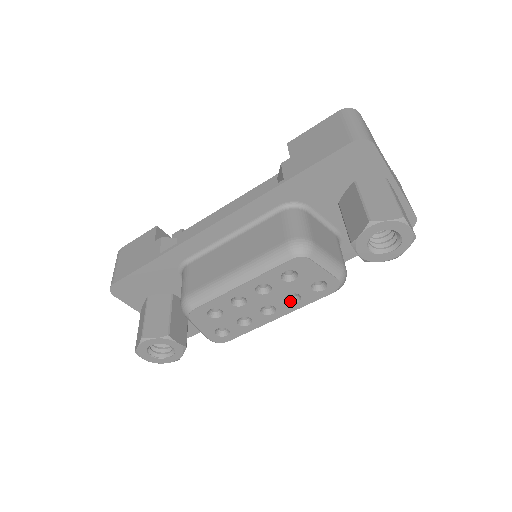
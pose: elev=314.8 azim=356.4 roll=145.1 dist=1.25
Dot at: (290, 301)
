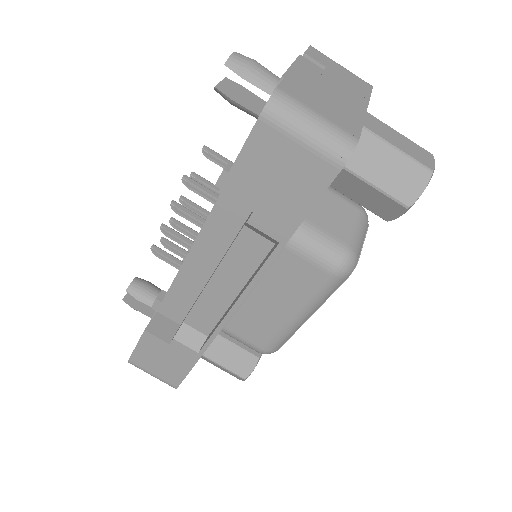
Dot at: occluded
